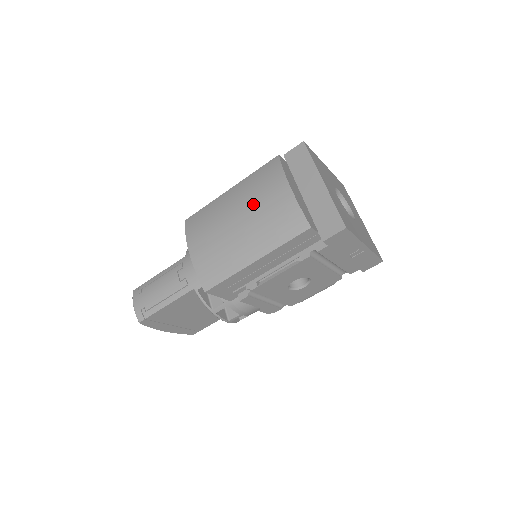
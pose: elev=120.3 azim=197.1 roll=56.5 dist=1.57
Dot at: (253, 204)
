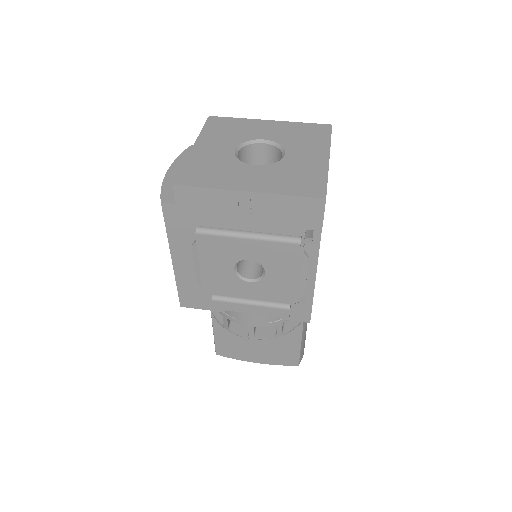
Dot at: occluded
